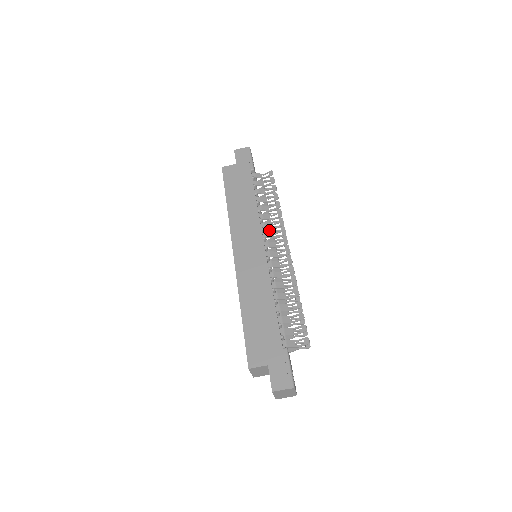
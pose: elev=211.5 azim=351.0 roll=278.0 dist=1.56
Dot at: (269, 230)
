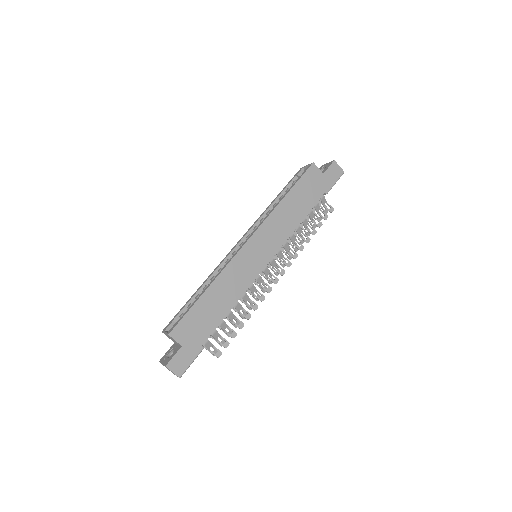
Dot at: occluded
